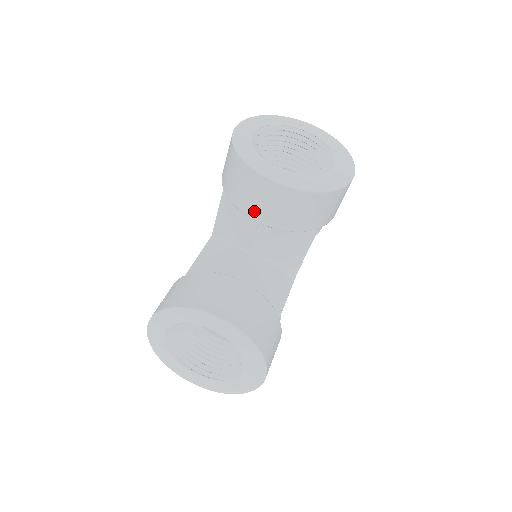
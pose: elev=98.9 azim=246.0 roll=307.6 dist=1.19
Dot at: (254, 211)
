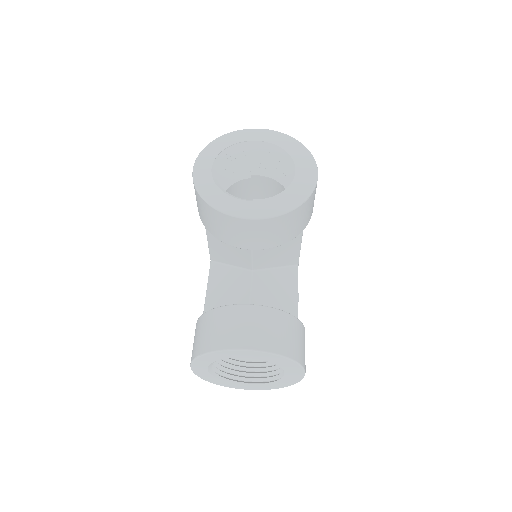
Dot at: (241, 243)
